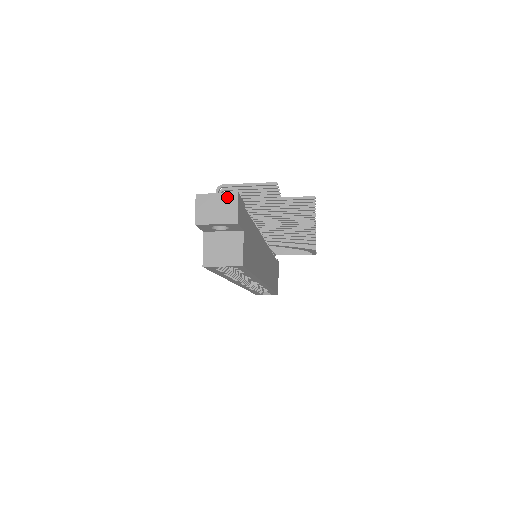
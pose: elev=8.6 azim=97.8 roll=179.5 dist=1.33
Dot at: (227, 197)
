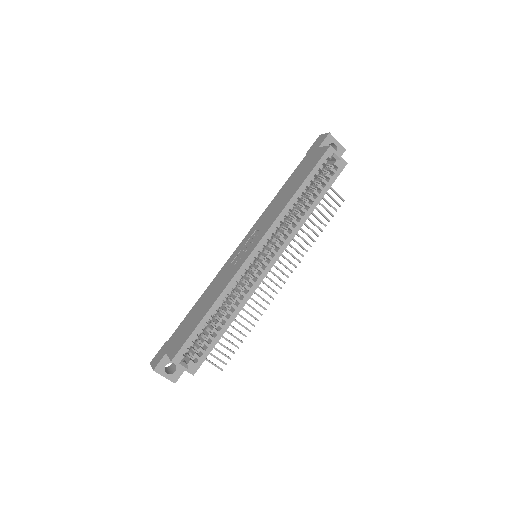
Dot at: occluded
